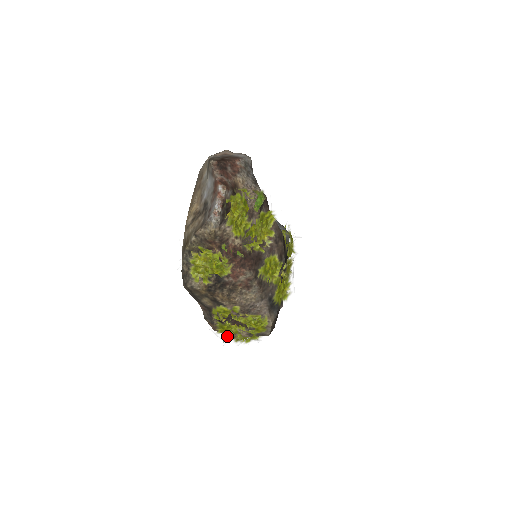
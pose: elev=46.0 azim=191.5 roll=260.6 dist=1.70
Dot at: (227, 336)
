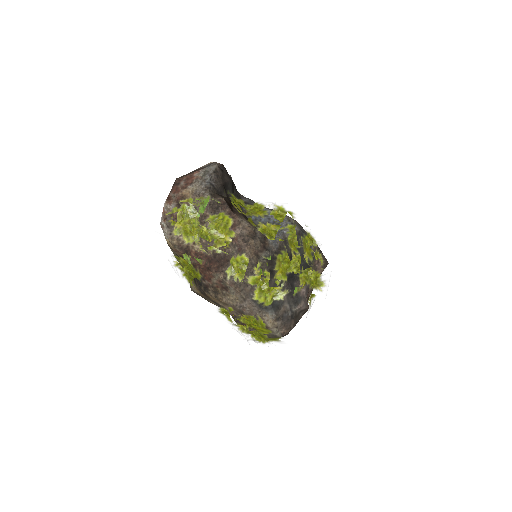
Dot at: occluded
